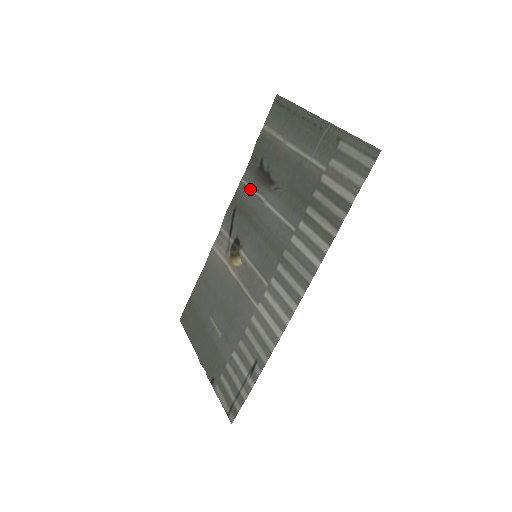
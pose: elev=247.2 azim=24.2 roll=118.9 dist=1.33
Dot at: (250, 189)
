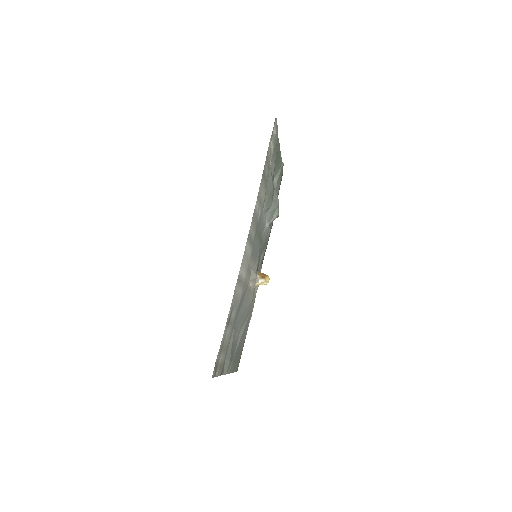
Dot at: occluded
